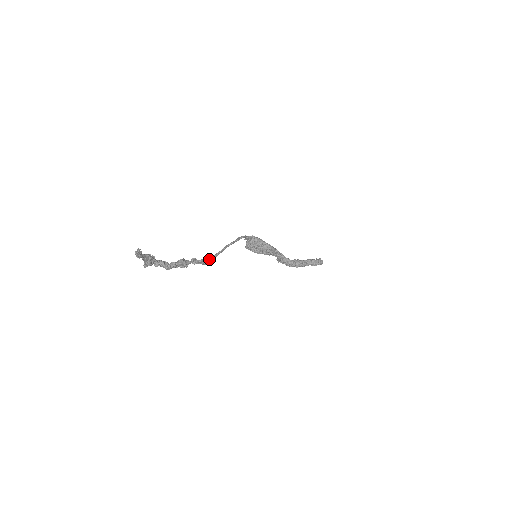
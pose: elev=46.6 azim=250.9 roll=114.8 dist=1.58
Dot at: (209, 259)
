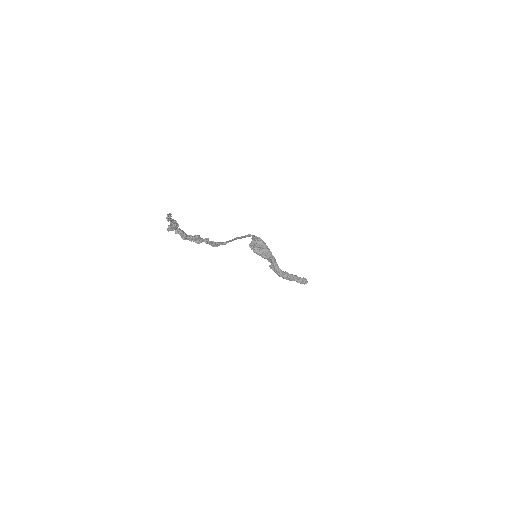
Dot at: (219, 244)
